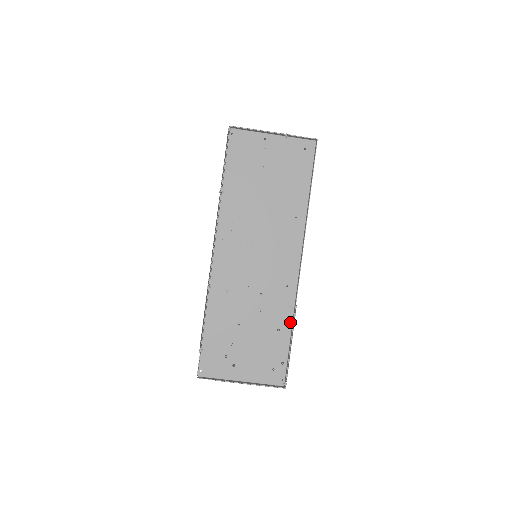
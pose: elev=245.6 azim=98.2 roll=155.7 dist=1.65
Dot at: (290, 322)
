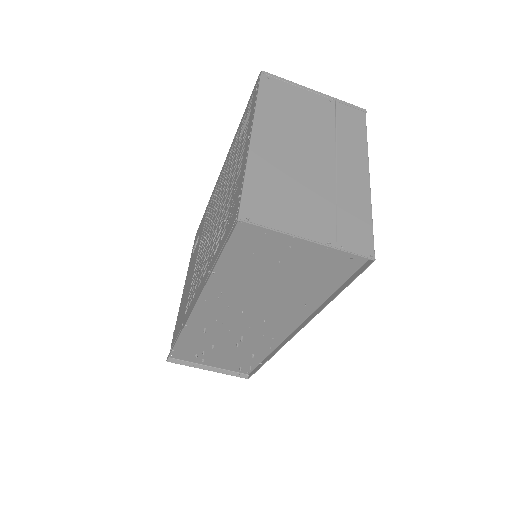
Dot at: (267, 354)
